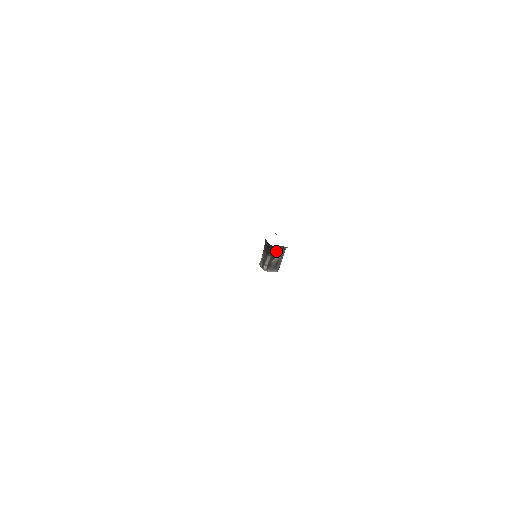
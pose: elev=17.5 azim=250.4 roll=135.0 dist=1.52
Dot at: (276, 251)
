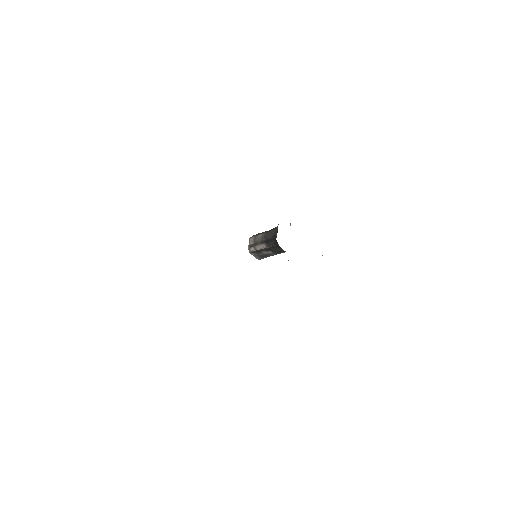
Dot at: (276, 248)
